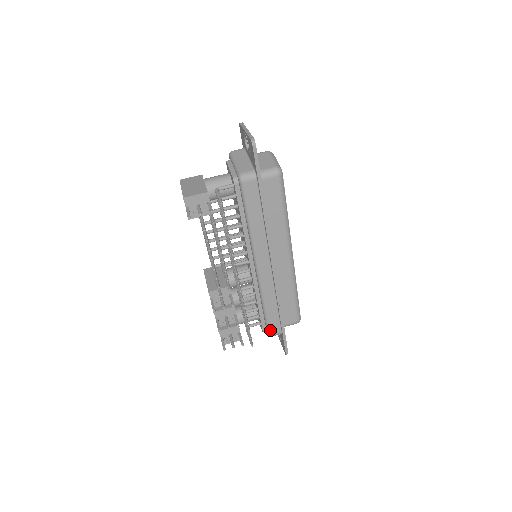
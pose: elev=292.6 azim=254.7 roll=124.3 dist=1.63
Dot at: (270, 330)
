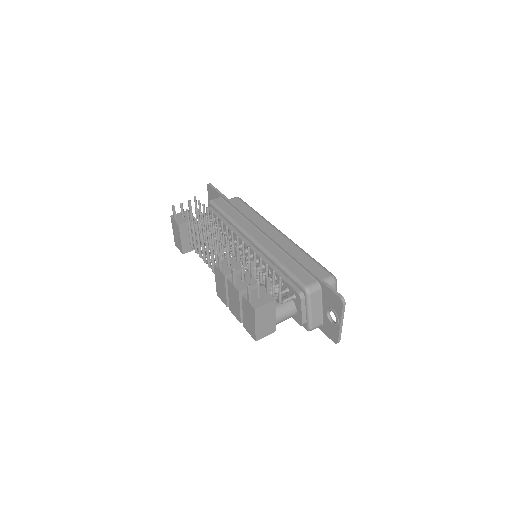
Dot at: (301, 282)
